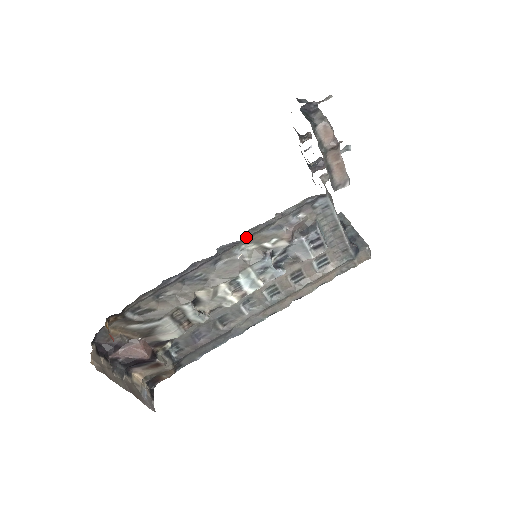
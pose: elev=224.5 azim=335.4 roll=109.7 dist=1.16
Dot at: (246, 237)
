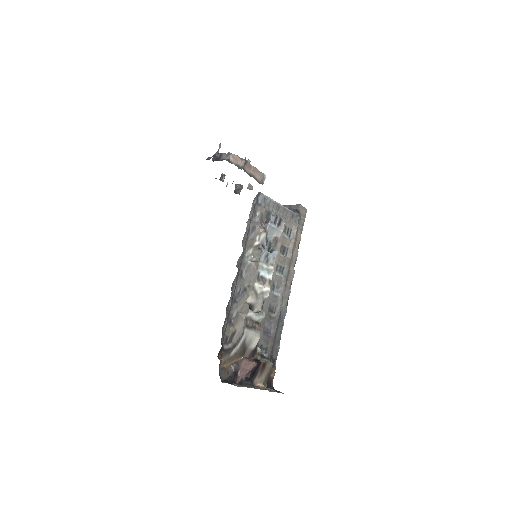
Dot at: (244, 247)
